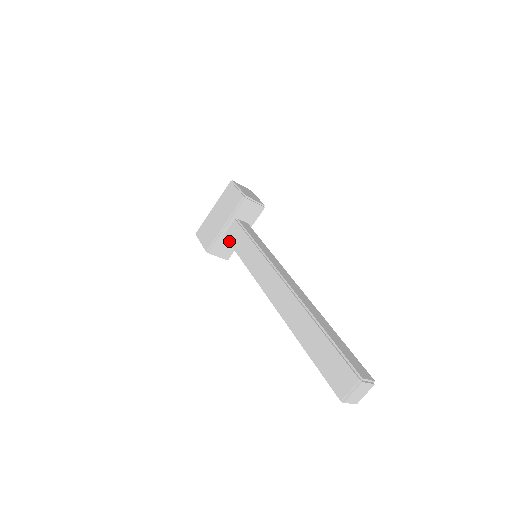
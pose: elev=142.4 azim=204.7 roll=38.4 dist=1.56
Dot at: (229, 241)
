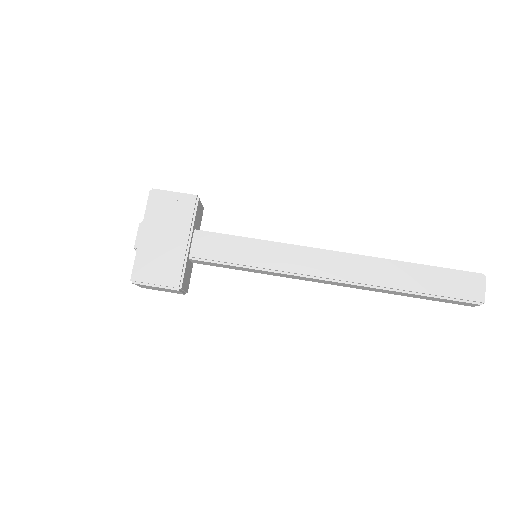
Dot at: (206, 259)
